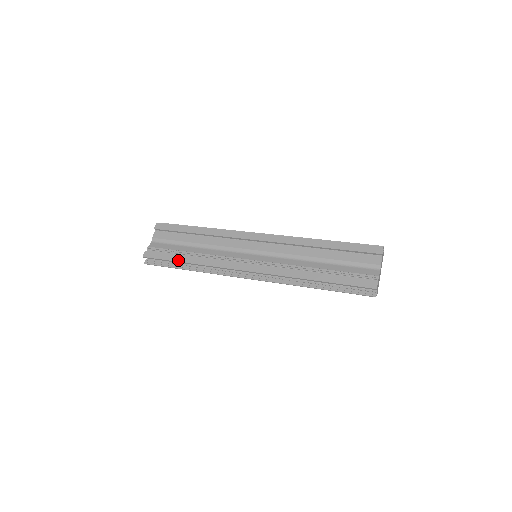
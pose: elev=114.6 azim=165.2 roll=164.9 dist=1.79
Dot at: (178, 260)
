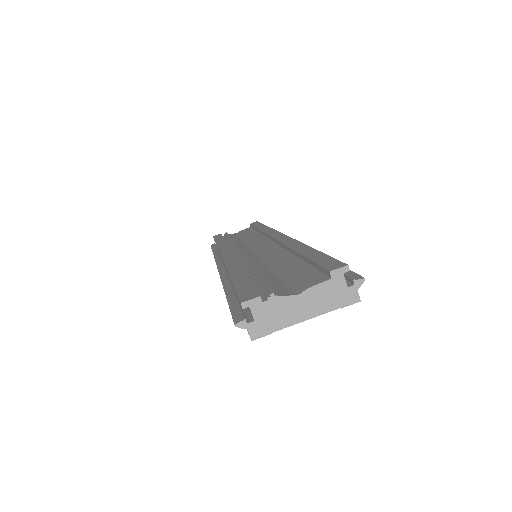
Dot at: (217, 240)
